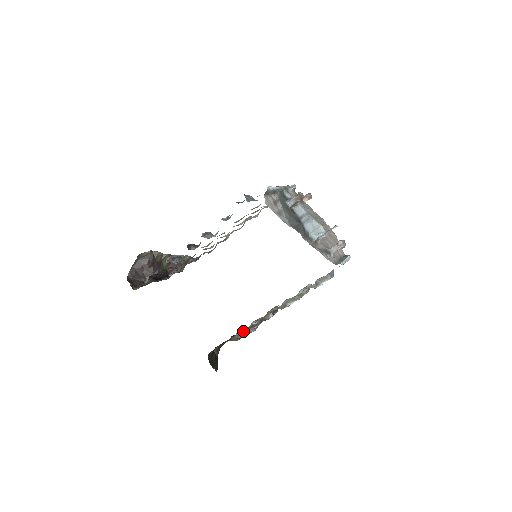
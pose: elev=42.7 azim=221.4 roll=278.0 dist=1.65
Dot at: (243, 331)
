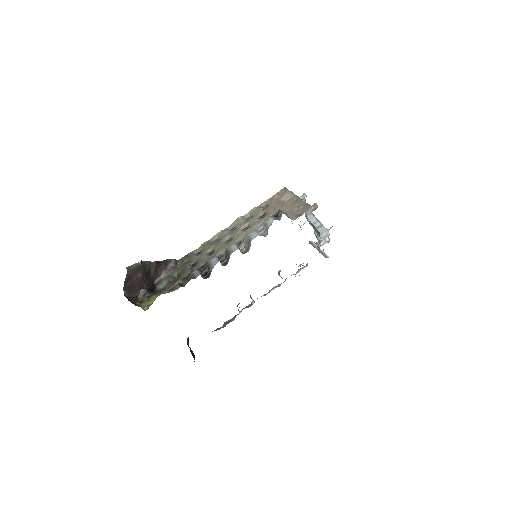
Dot at: occluded
